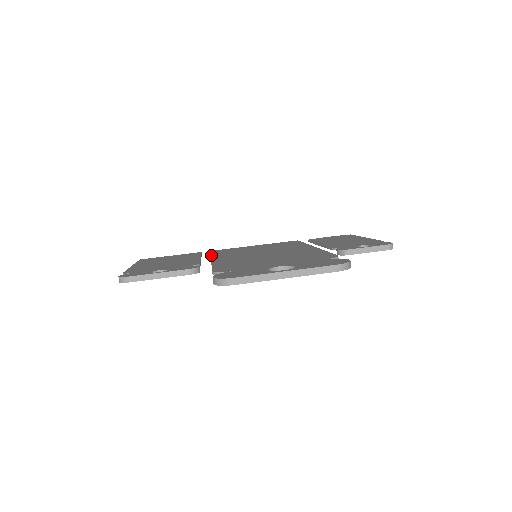
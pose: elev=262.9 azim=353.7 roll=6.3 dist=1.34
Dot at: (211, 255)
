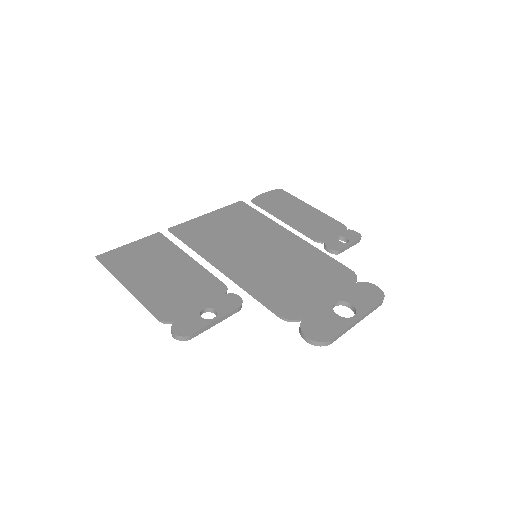
Dot at: (197, 251)
